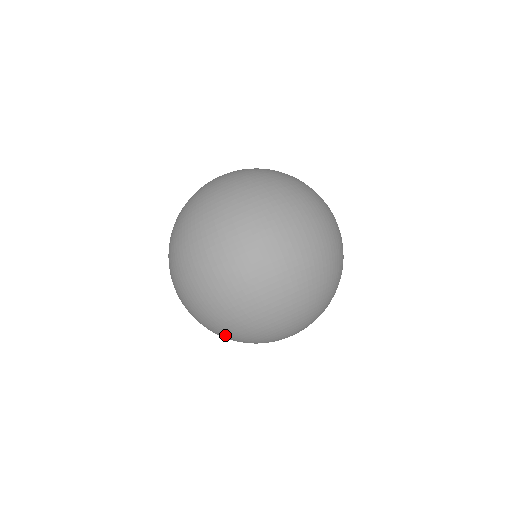
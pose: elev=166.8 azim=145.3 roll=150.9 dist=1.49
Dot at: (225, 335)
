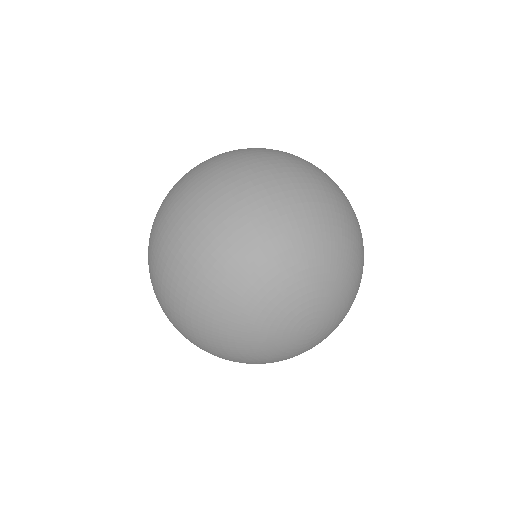
Dot at: (216, 349)
